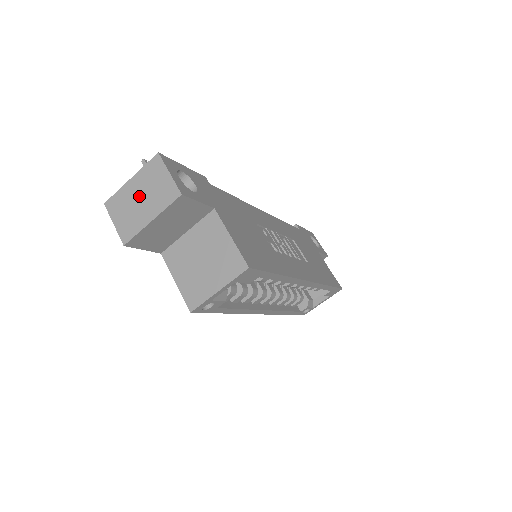
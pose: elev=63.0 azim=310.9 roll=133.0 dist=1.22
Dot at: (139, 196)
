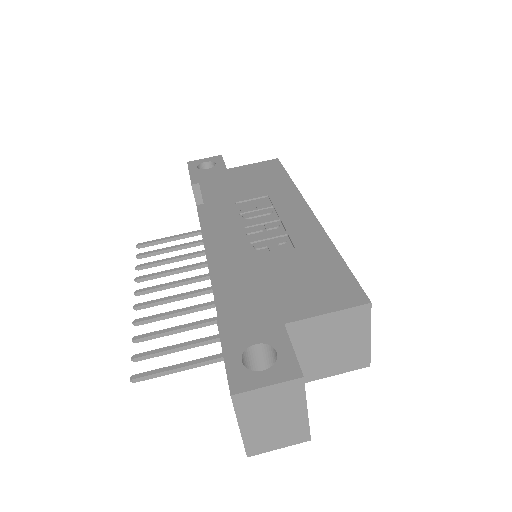
Dot at: (269, 421)
